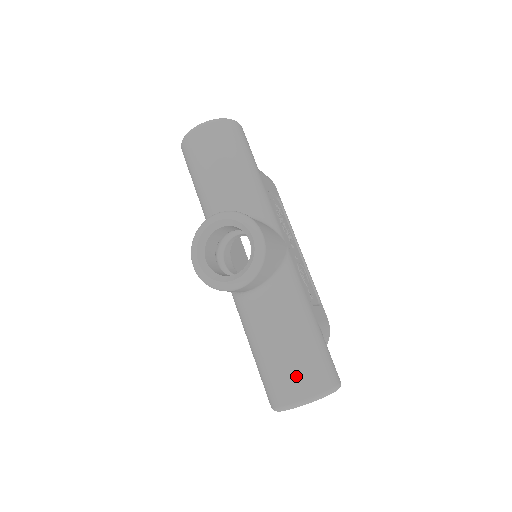
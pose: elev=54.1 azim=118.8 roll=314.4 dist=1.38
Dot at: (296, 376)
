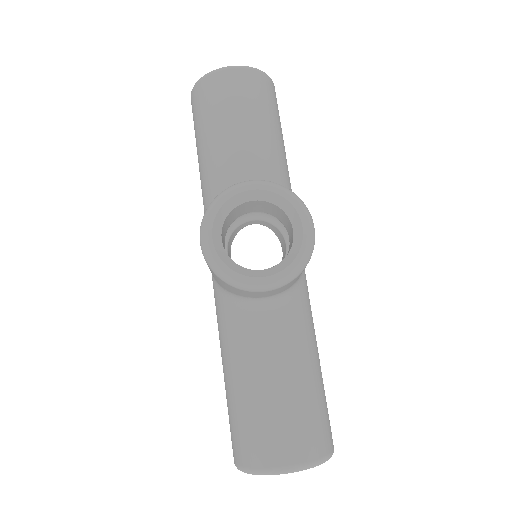
Dot at: (295, 429)
